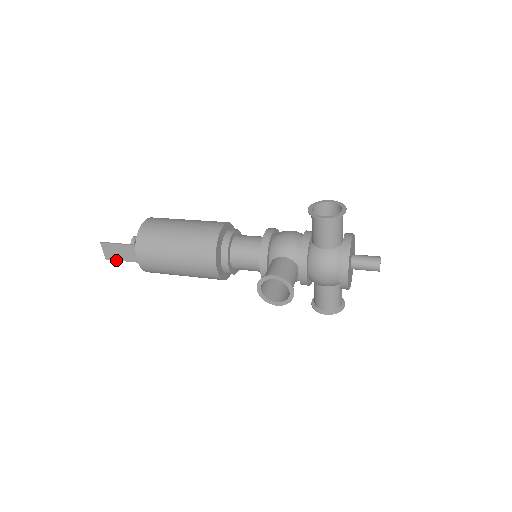
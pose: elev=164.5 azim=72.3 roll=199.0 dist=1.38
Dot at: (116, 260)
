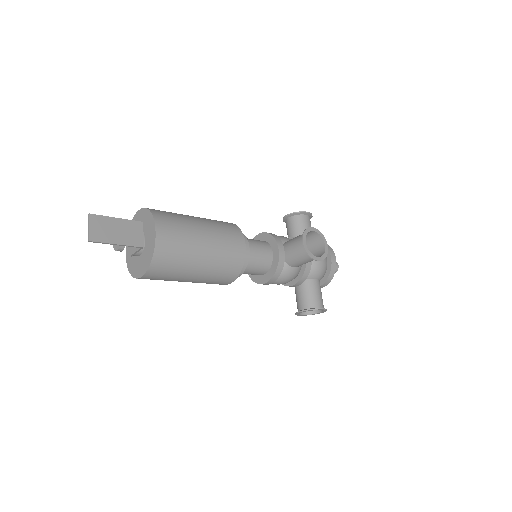
Dot at: (107, 243)
